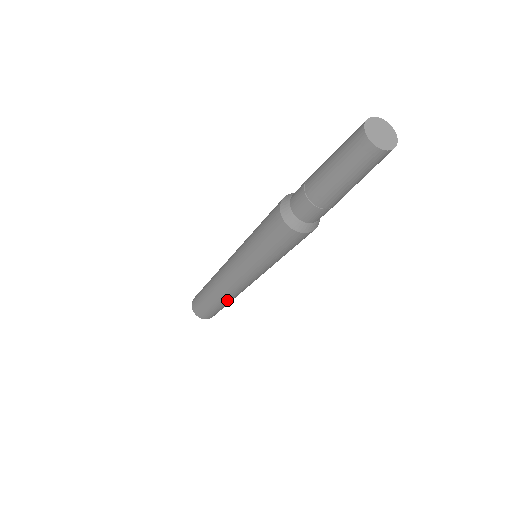
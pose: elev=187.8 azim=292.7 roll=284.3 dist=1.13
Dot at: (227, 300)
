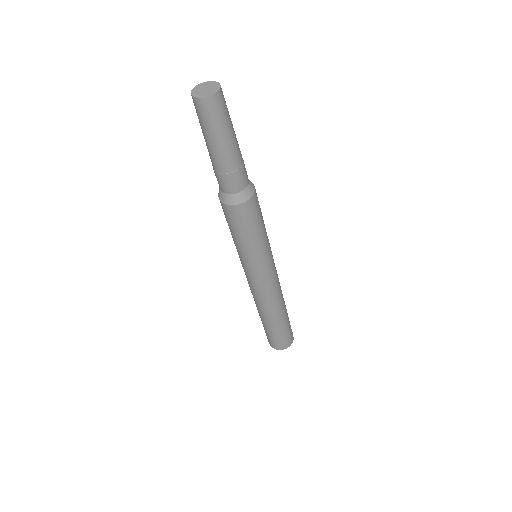
Dot at: (268, 315)
